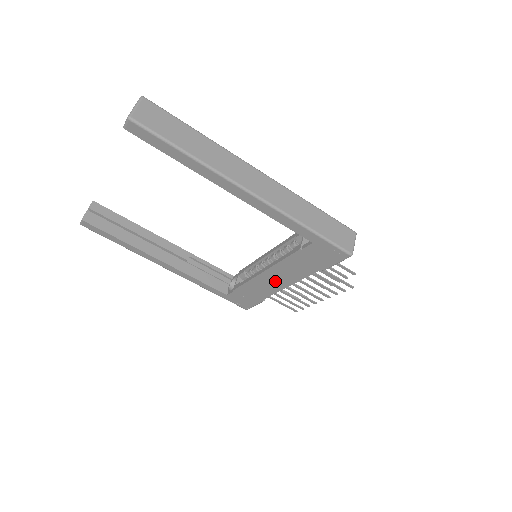
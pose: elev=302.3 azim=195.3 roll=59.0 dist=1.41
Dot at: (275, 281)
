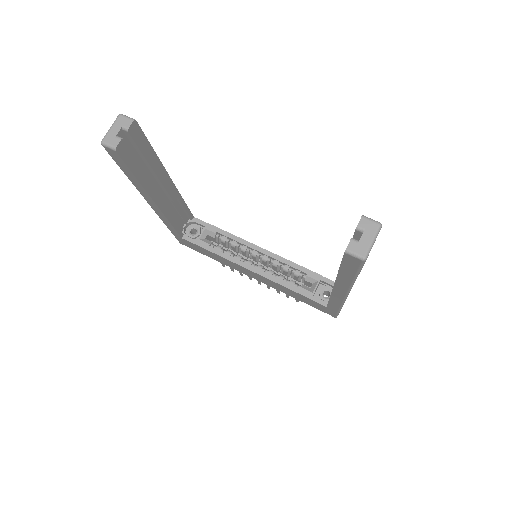
Dot at: (250, 274)
